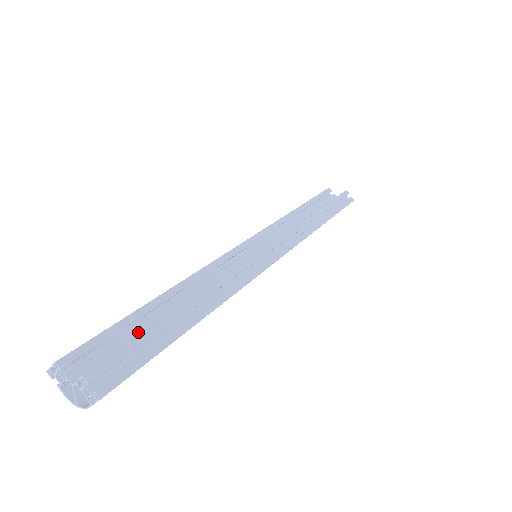
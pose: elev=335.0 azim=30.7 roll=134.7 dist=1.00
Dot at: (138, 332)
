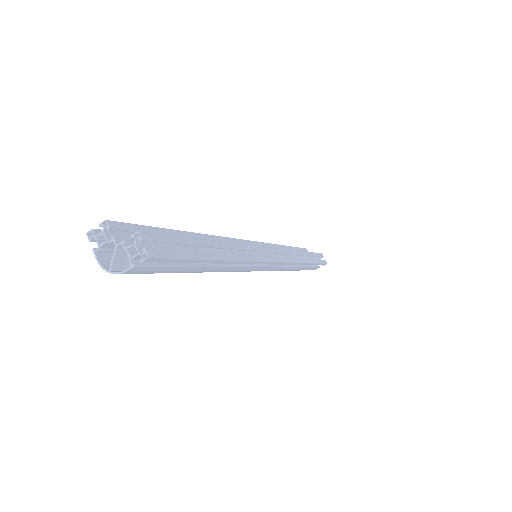
Dot at: occluded
